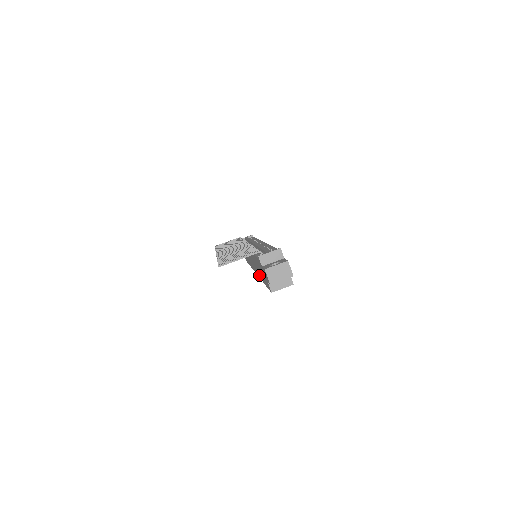
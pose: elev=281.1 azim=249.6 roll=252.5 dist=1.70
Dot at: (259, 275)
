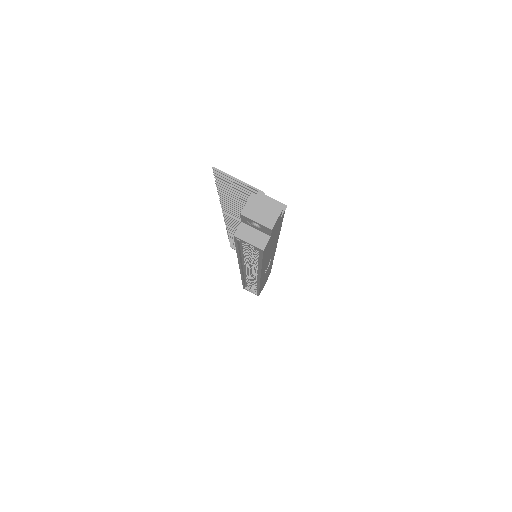
Dot at: occluded
